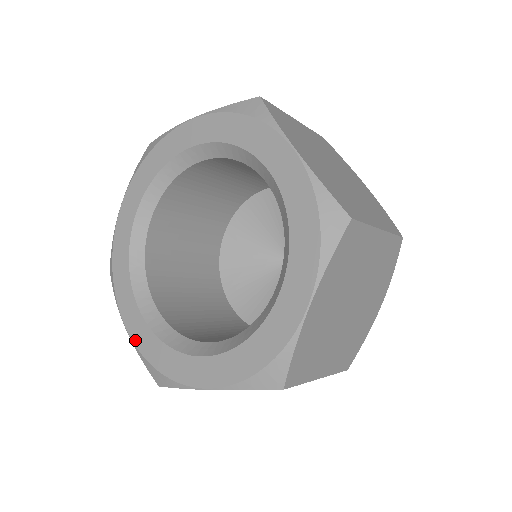
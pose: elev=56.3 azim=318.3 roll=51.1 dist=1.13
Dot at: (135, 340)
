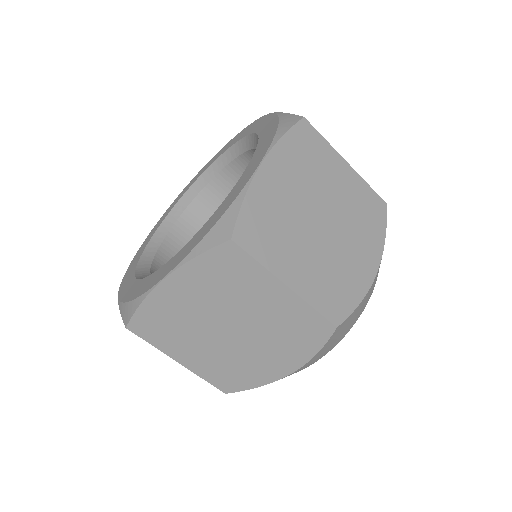
Dot at: (121, 297)
